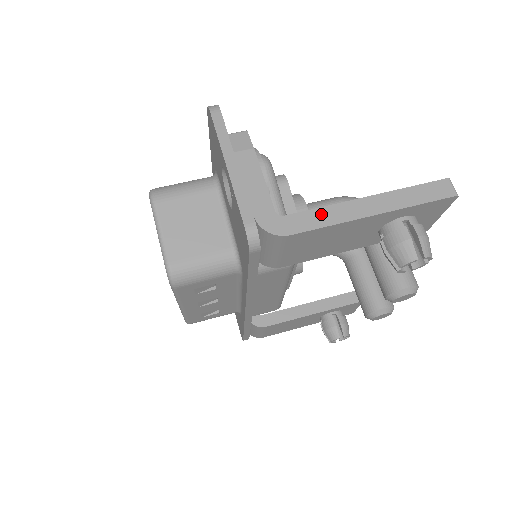
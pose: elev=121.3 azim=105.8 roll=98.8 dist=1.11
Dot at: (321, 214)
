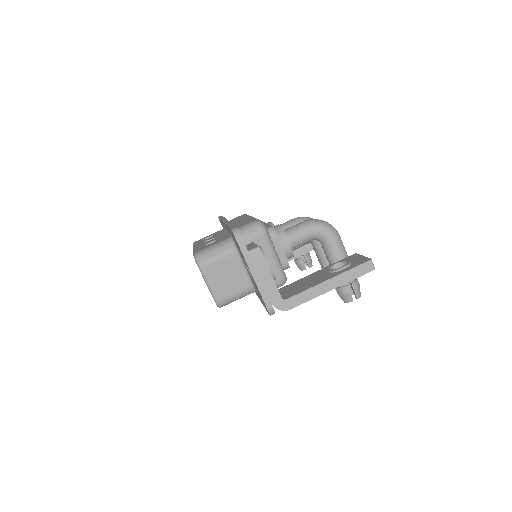
Dot at: (305, 295)
